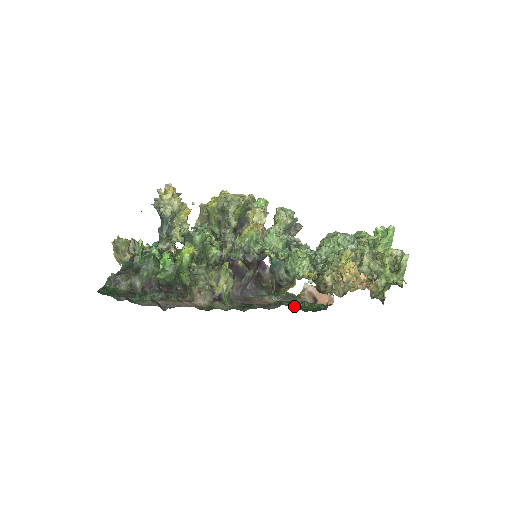
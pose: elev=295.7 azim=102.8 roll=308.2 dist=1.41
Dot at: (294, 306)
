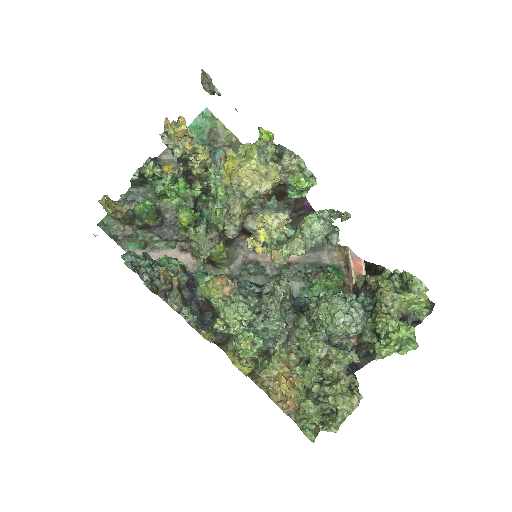
Dot at: (297, 288)
